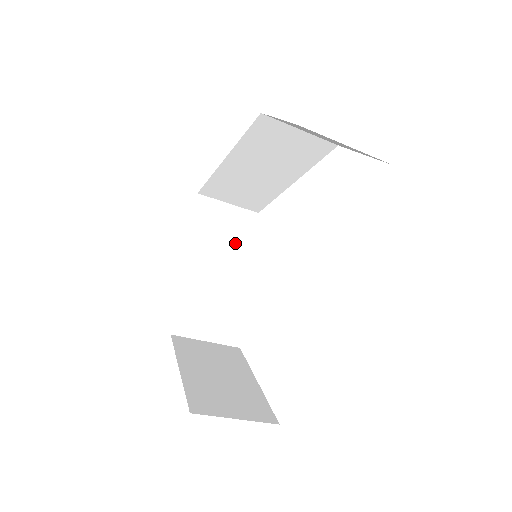
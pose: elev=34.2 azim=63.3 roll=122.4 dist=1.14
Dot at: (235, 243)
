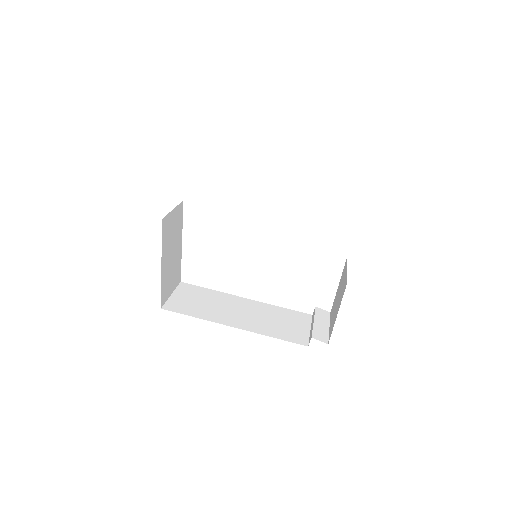
Dot at: occluded
